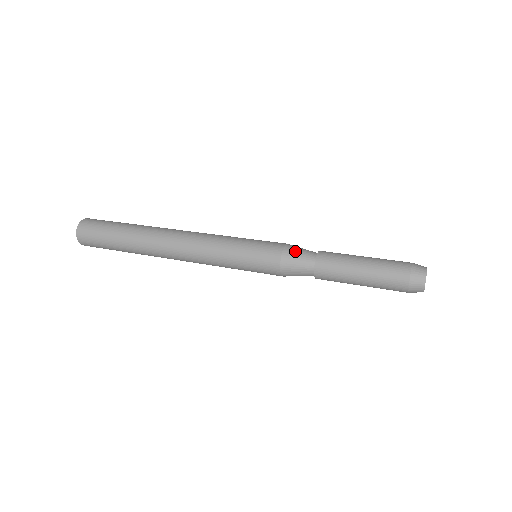
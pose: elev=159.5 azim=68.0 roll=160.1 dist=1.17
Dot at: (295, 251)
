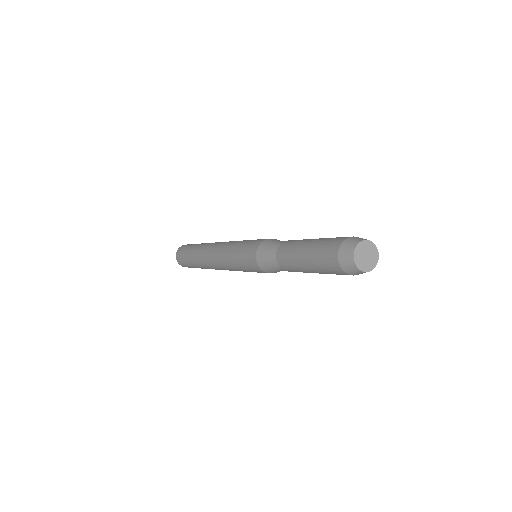
Dot at: (268, 244)
